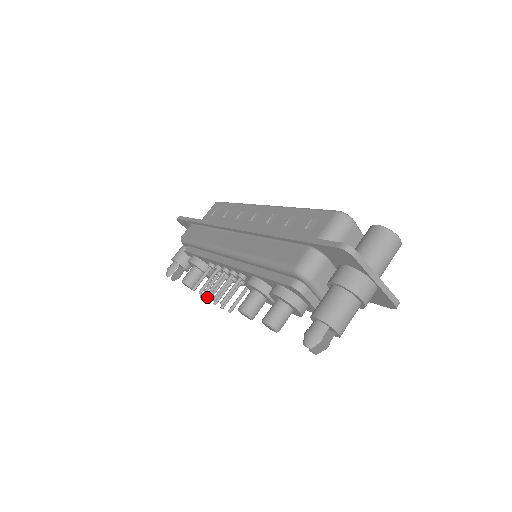
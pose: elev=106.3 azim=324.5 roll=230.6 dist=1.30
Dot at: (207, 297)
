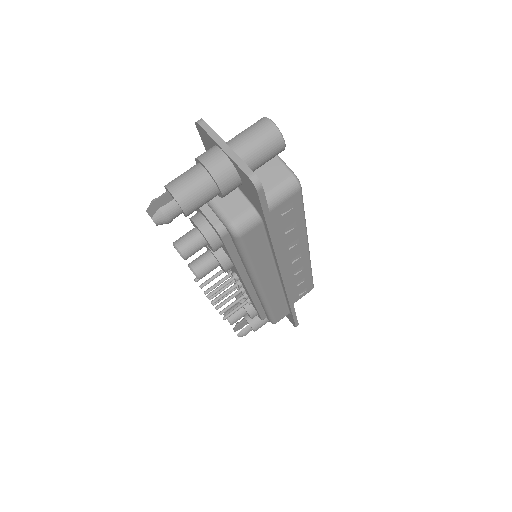
Dot at: (205, 293)
